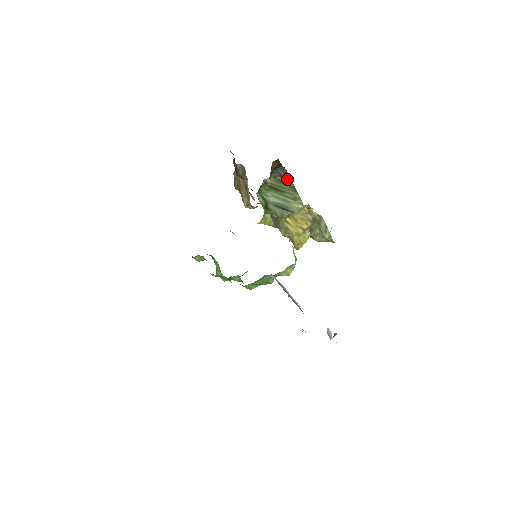
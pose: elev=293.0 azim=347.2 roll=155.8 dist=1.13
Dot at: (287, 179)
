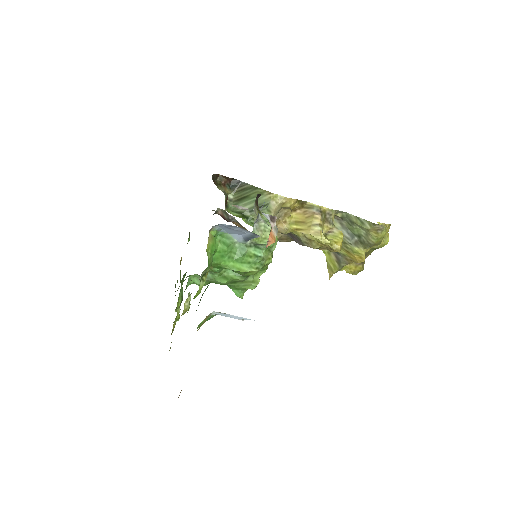
Dot at: (244, 186)
